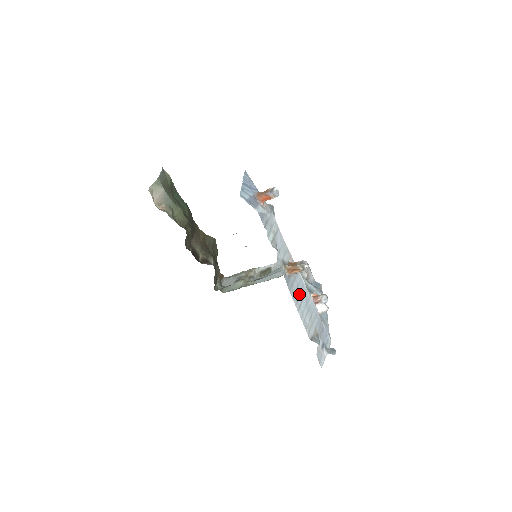
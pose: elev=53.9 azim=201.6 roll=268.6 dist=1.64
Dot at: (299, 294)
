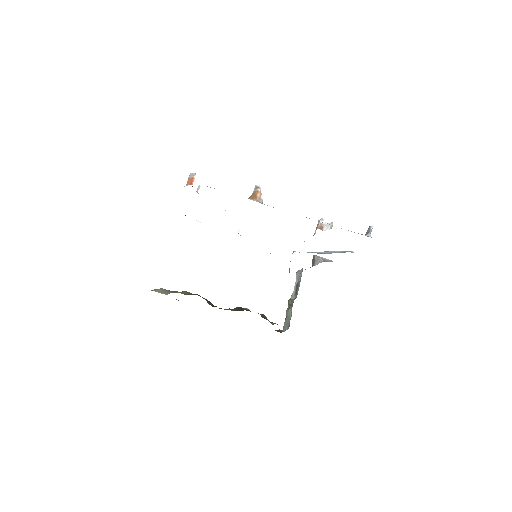
Dot at: occluded
